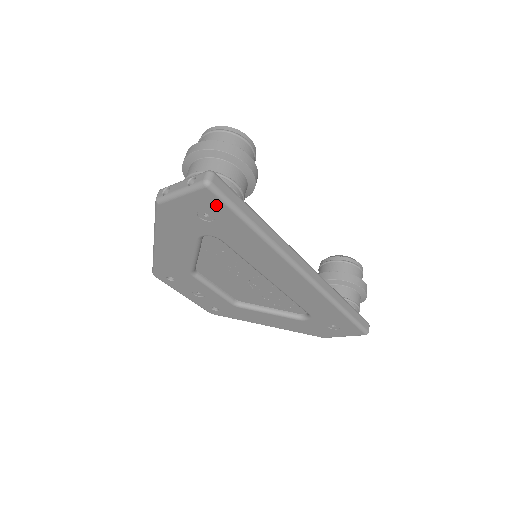
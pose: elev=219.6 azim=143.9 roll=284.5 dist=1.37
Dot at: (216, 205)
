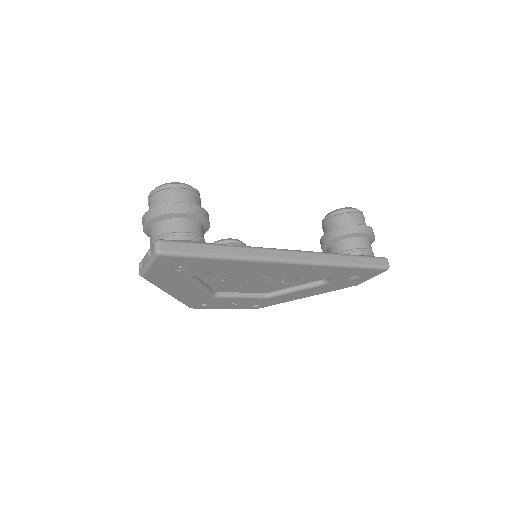
Dot at: (178, 260)
